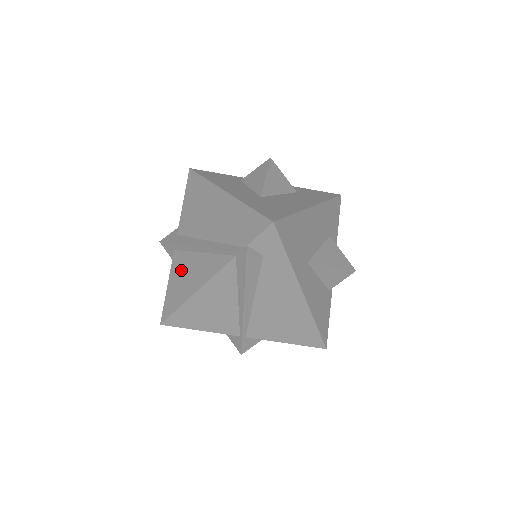
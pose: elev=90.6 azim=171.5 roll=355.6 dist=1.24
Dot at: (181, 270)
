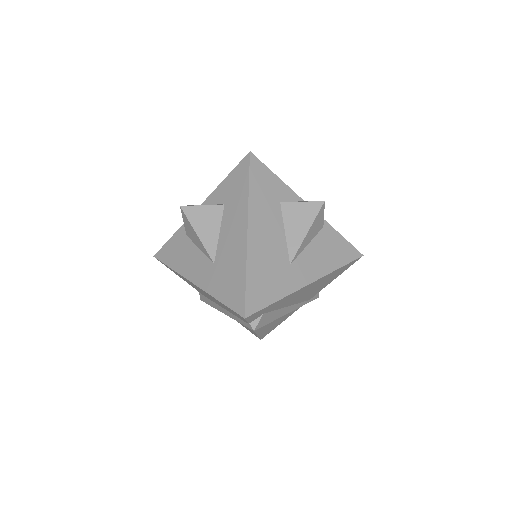
Dot at: occluded
